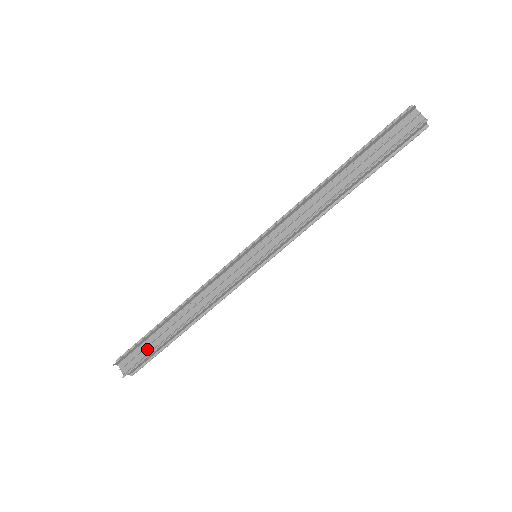
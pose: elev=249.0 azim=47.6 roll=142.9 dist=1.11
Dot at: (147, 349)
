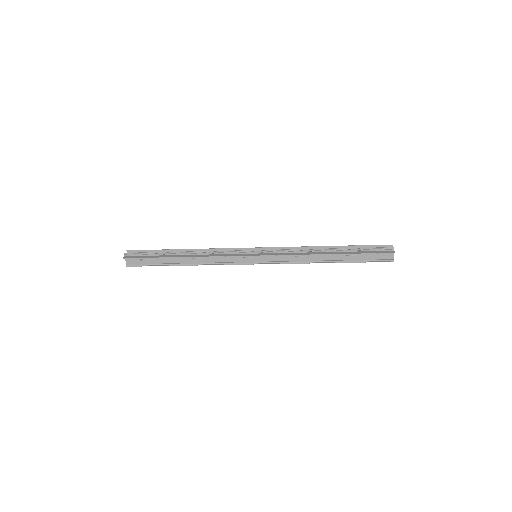
Dot at: (153, 261)
